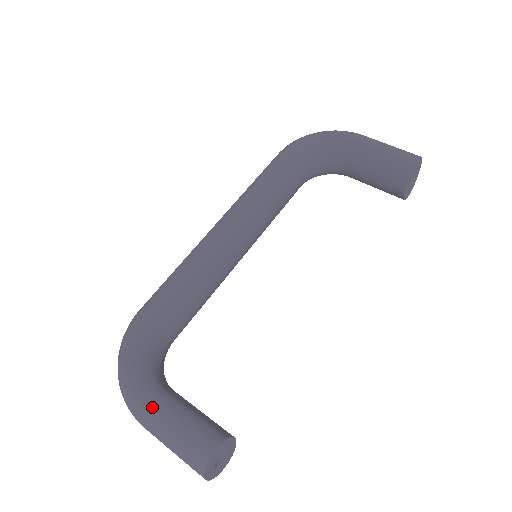
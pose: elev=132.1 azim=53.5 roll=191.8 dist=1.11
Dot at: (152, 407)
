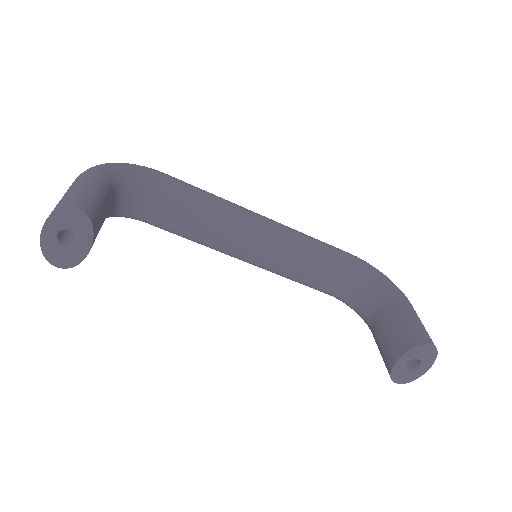
Dot at: (95, 175)
